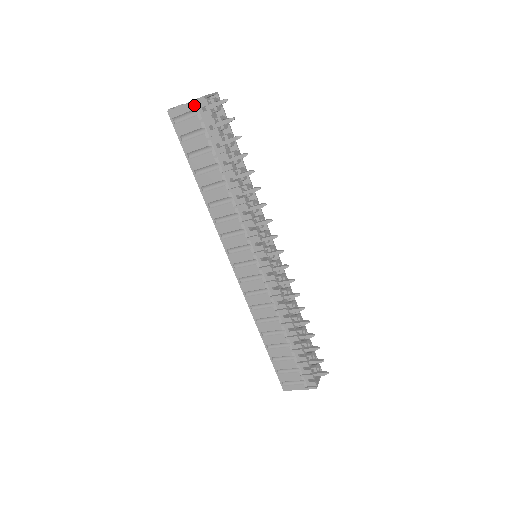
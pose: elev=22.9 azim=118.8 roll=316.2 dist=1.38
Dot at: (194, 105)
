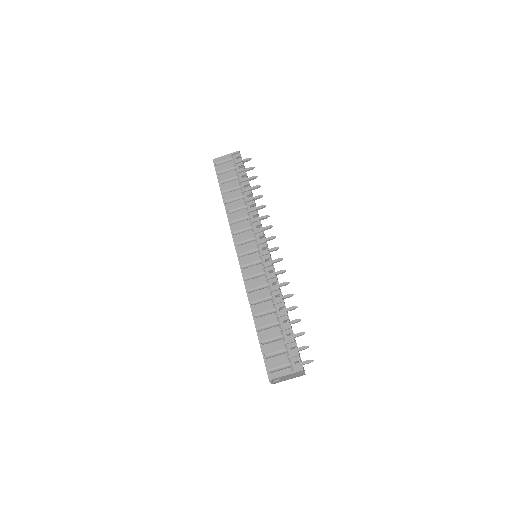
Dot at: (231, 156)
